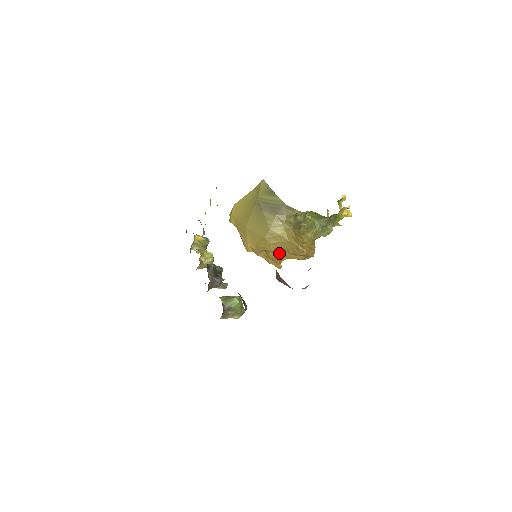
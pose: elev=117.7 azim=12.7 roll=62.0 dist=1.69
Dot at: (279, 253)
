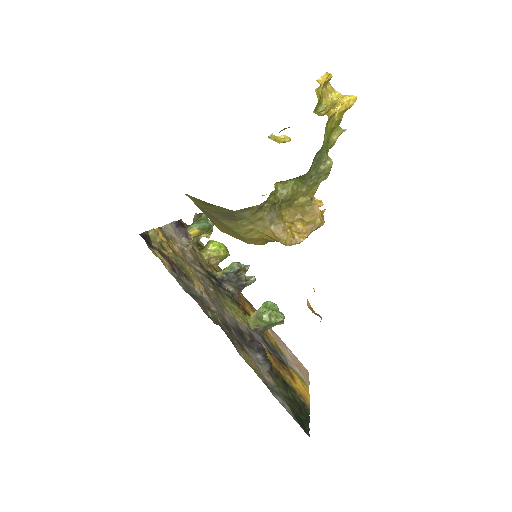
Dot at: occluded
